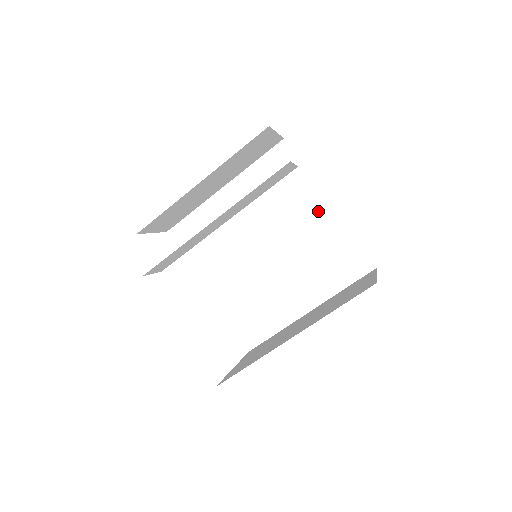
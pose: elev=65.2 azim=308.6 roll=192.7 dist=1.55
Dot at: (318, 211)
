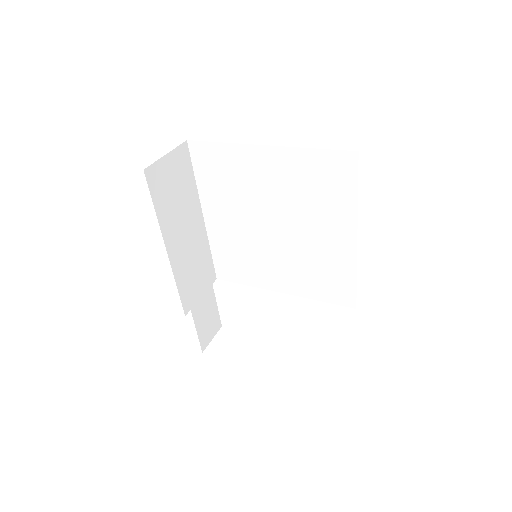
Dot at: (267, 161)
